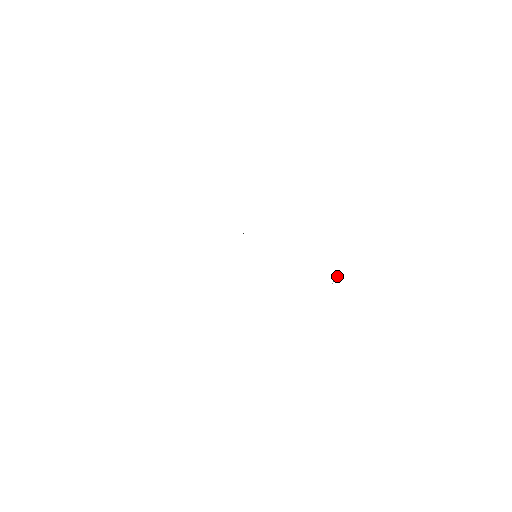
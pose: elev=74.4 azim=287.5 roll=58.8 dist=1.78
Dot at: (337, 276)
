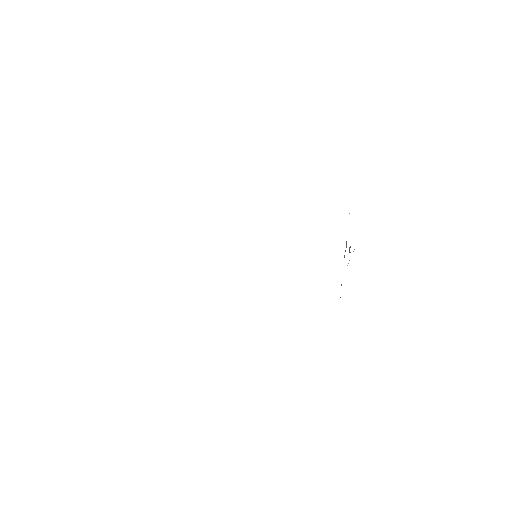
Dot at: (353, 251)
